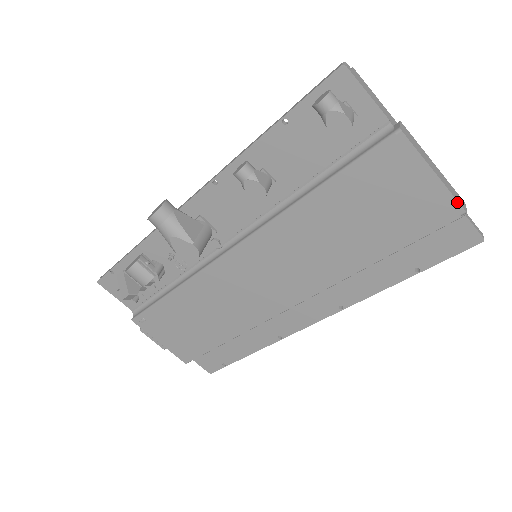
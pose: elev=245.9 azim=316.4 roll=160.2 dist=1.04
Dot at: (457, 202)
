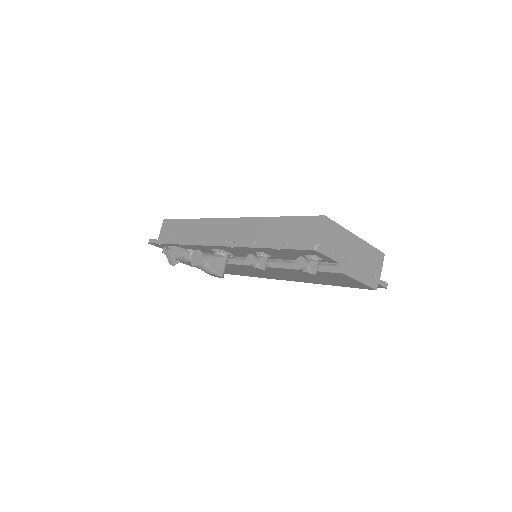
Dot at: (372, 288)
